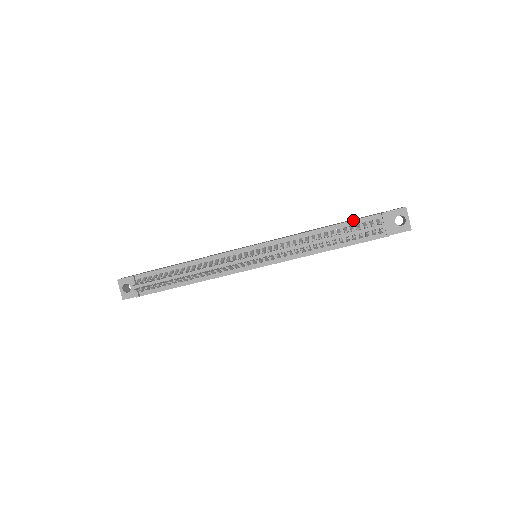
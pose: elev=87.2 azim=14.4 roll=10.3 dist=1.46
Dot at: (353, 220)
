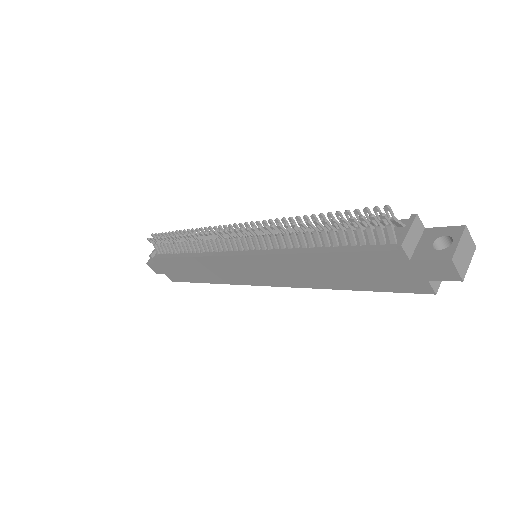
Dot at: occluded
